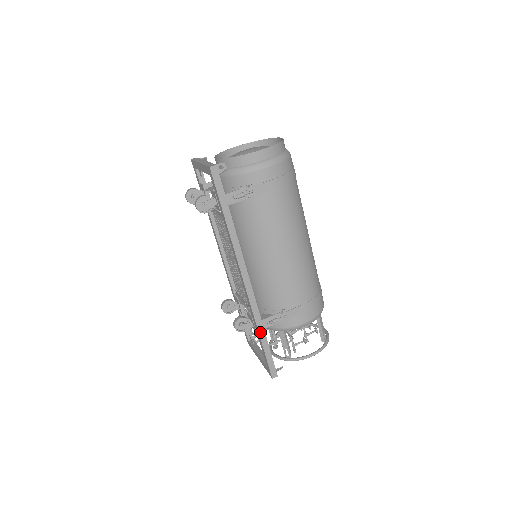
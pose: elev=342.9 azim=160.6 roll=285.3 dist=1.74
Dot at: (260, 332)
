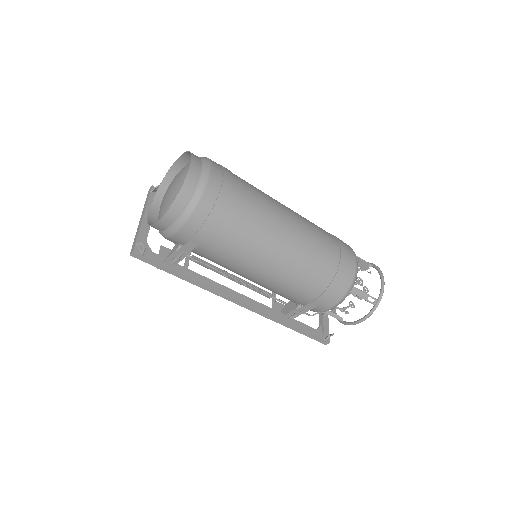
Dot at: (286, 325)
